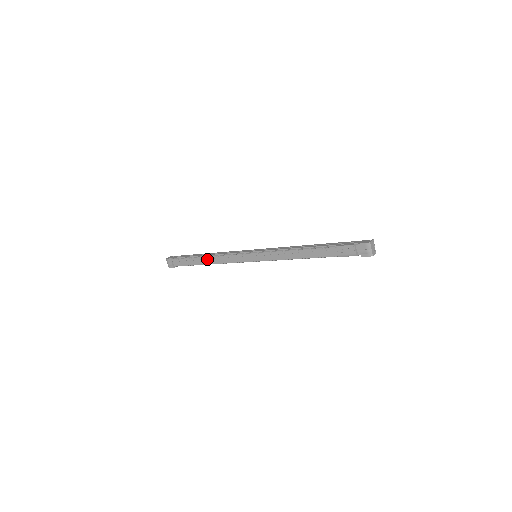
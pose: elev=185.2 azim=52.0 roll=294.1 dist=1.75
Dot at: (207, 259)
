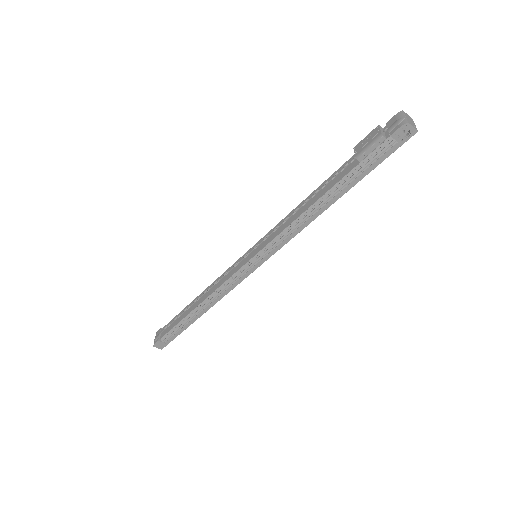
Dot at: (198, 298)
